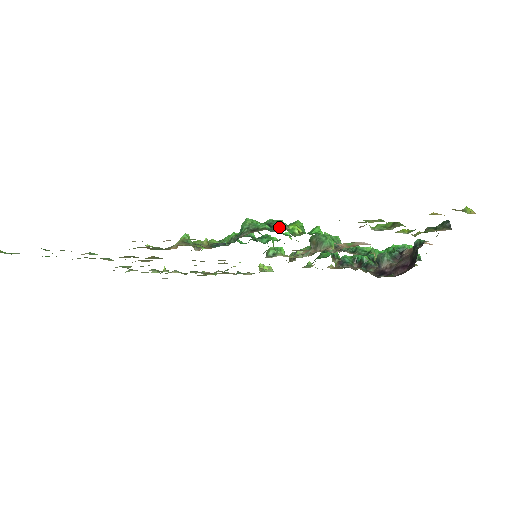
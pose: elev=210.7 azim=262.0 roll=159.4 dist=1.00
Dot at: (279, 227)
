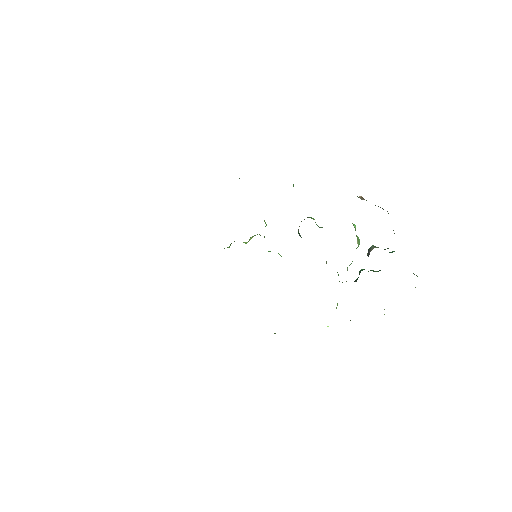
Dot at: occluded
